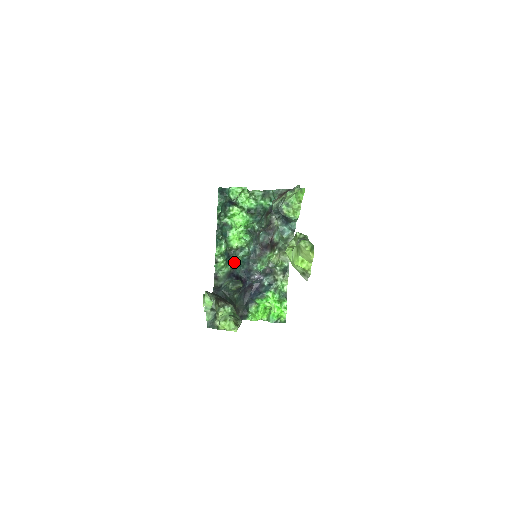
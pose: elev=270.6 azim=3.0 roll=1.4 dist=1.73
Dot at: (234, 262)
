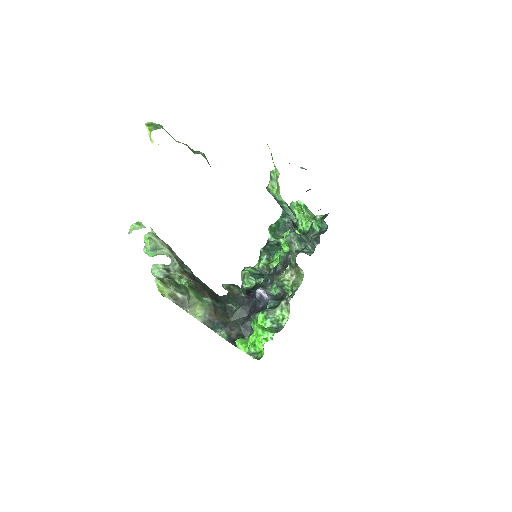
Dot at: (261, 280)
